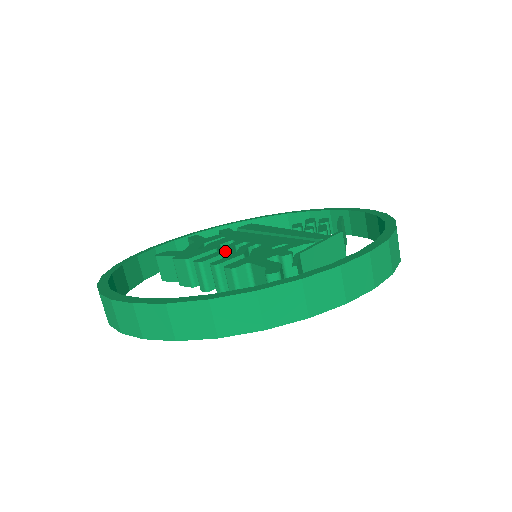
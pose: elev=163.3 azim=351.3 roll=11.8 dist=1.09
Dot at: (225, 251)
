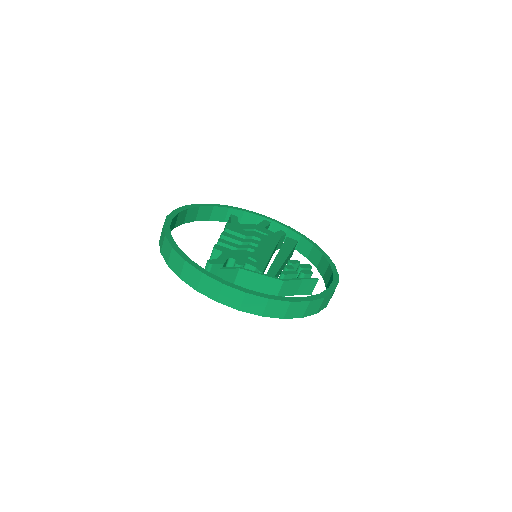
Dot at: (241, 240)
